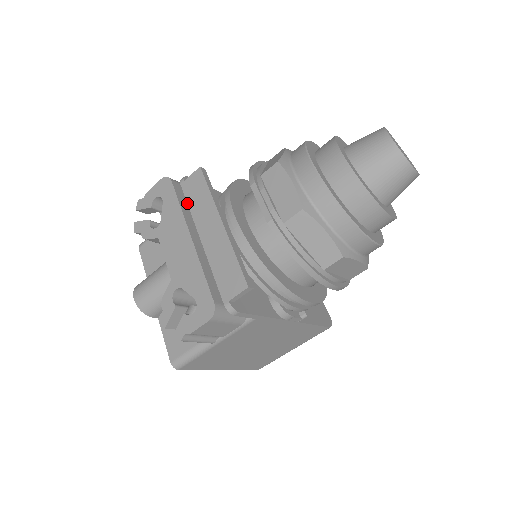
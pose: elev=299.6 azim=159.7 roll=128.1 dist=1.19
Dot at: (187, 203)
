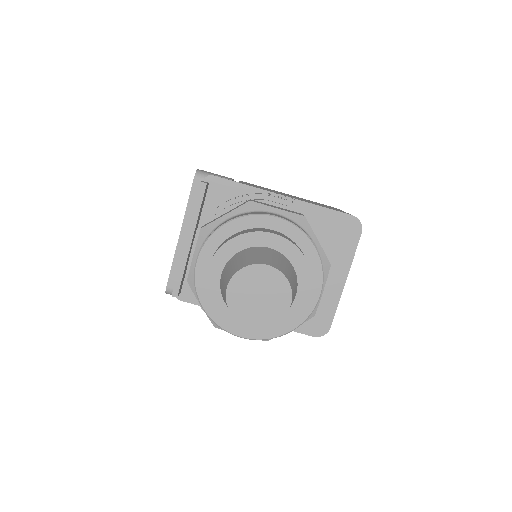
Dot at: occluded
